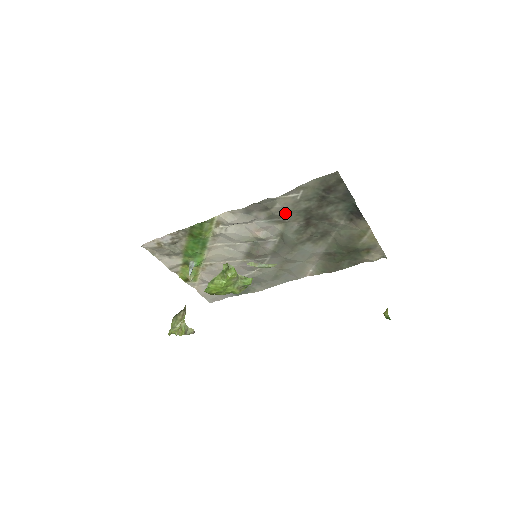
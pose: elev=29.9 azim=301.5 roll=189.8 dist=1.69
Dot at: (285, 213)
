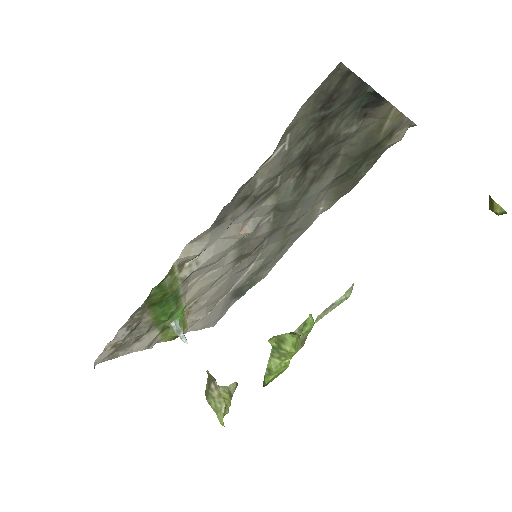
Dot at: (272, 181)
